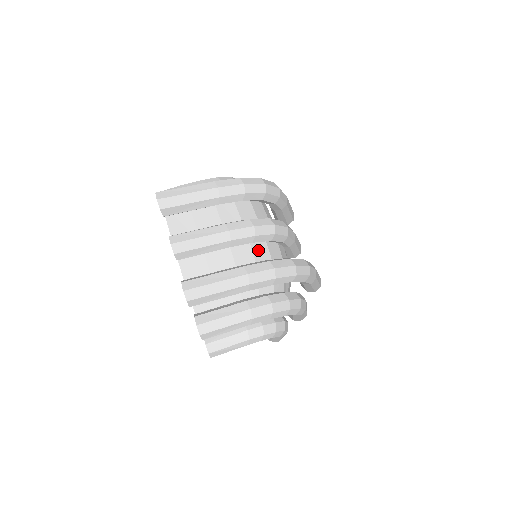
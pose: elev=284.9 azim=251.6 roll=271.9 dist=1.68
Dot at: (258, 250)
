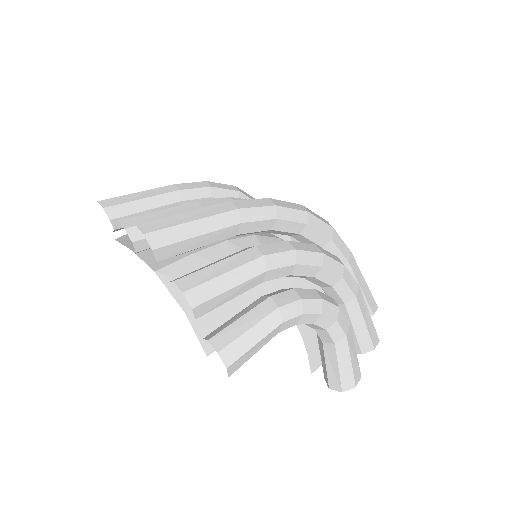
Dot at: occluded
